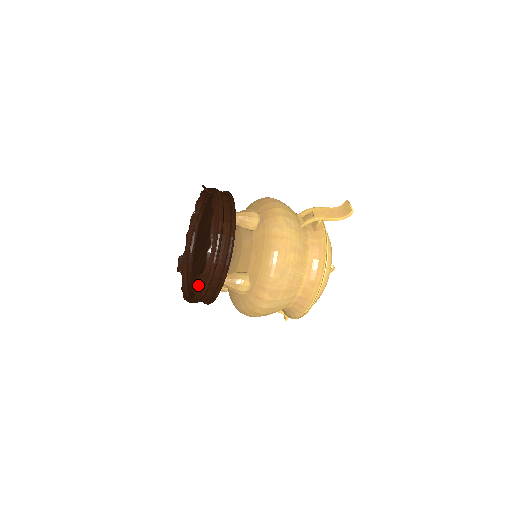
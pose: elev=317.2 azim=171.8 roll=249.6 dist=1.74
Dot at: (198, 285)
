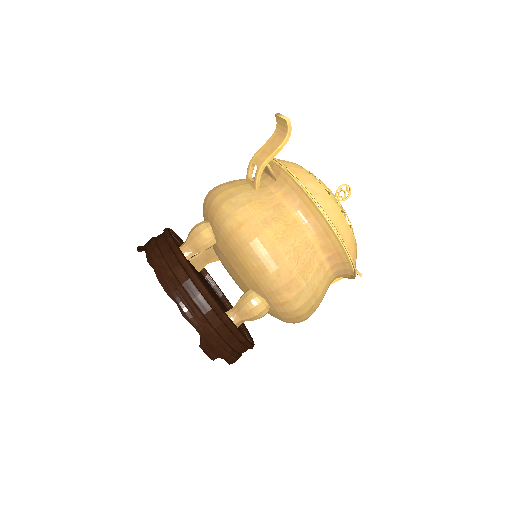
Dot at: (212, 350)
